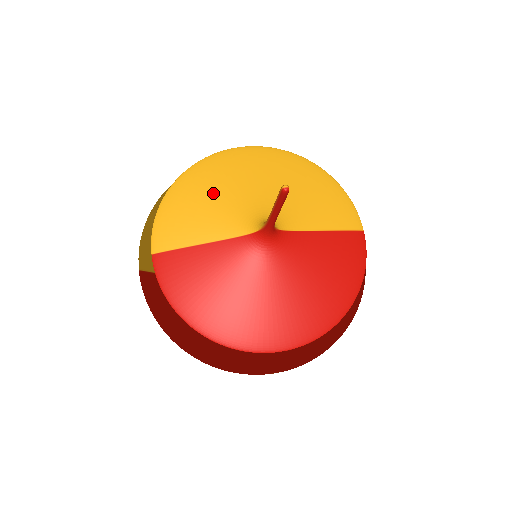
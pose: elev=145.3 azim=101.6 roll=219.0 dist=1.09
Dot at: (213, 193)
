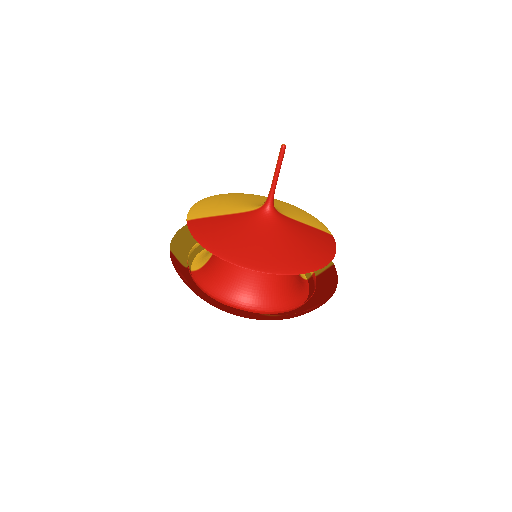
Dot at: (231, 200)
